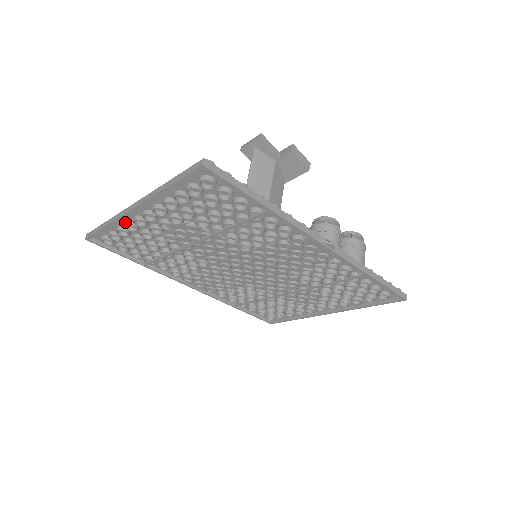
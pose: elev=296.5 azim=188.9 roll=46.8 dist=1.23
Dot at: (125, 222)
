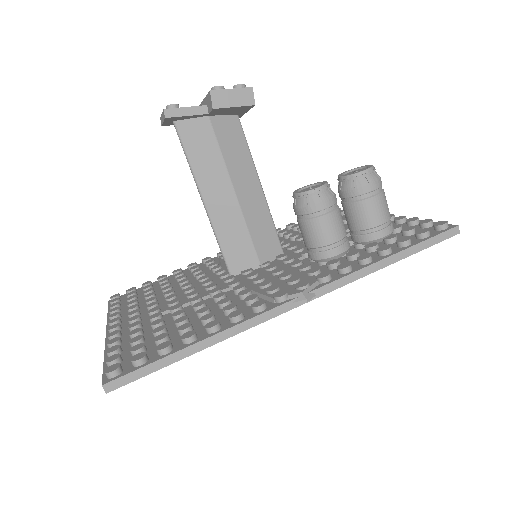
Dot at: occluded
